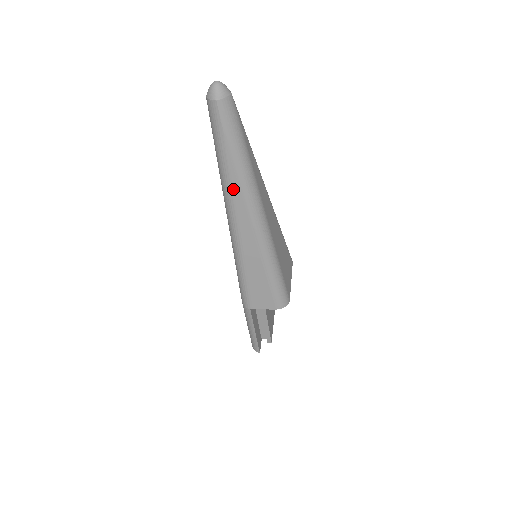
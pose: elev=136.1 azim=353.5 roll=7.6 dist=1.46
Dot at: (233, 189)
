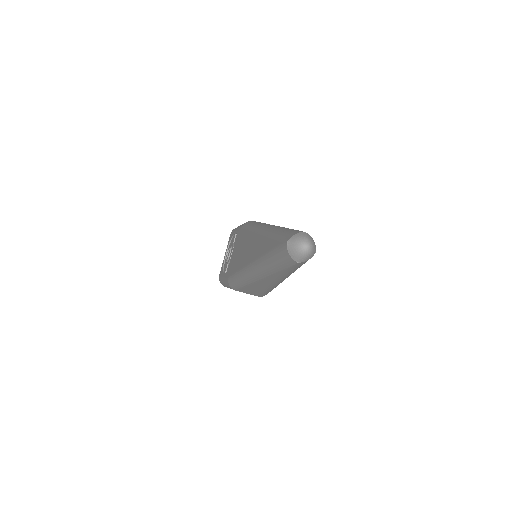
Dot at: (269, 277)
